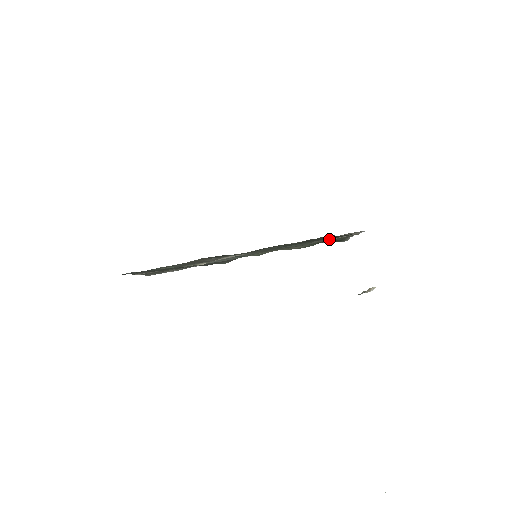
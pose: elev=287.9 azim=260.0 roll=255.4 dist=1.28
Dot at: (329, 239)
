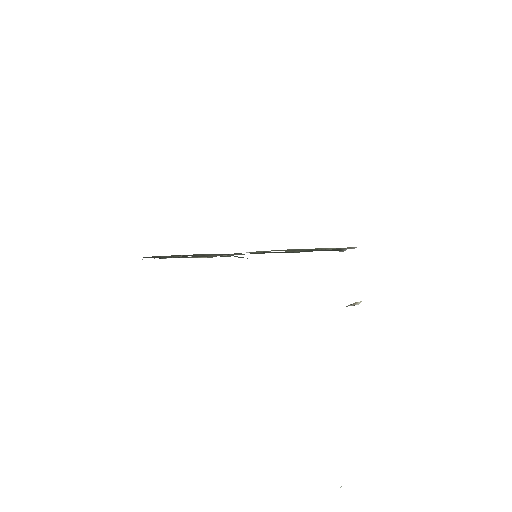
Dot at: occluded
